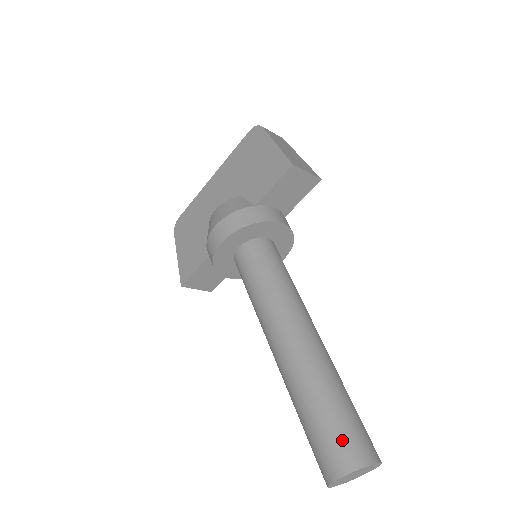
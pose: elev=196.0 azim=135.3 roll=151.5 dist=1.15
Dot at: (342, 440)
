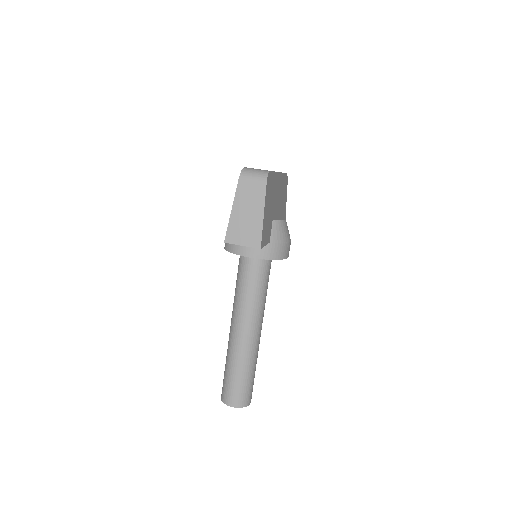
Dot at: (224, 388)
